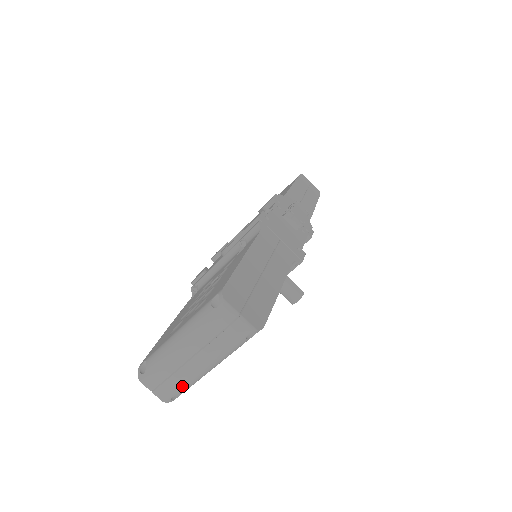
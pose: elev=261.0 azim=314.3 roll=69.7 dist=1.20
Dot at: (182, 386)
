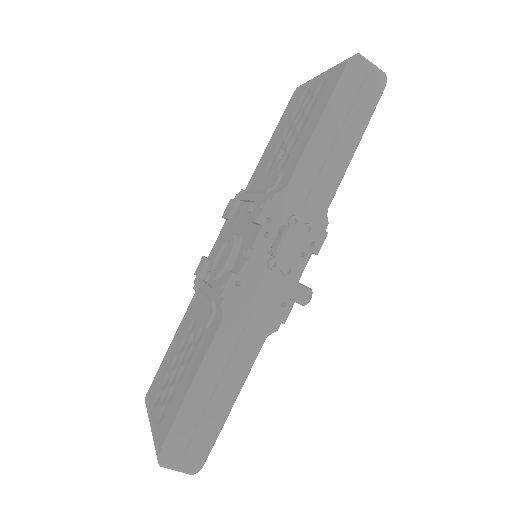
Dot at: occluded
